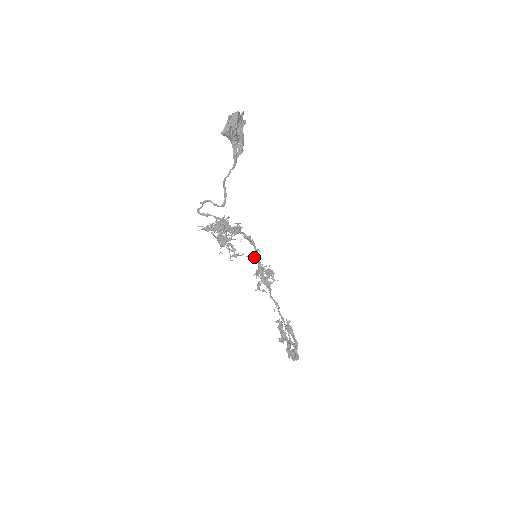
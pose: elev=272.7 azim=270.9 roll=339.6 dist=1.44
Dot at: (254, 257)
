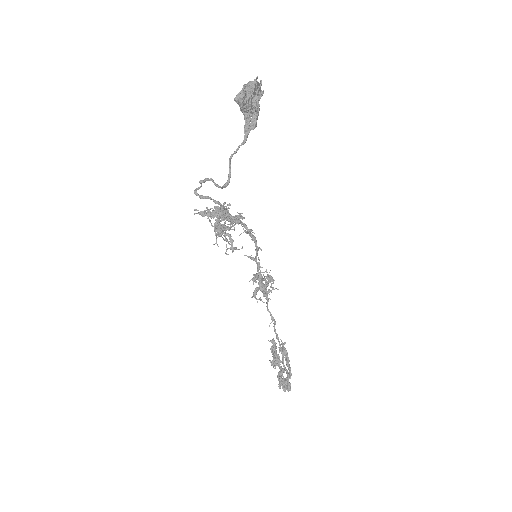
Dot at: occluded
